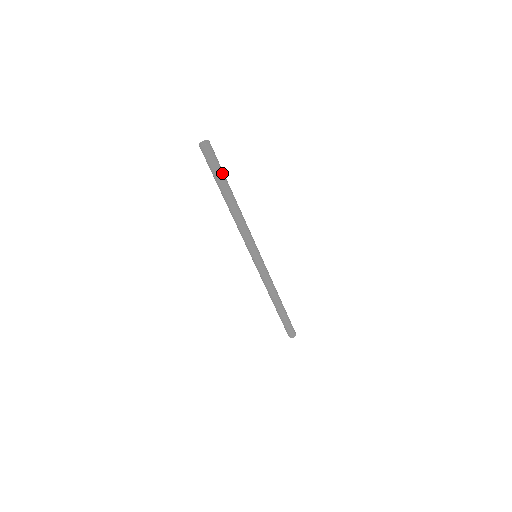
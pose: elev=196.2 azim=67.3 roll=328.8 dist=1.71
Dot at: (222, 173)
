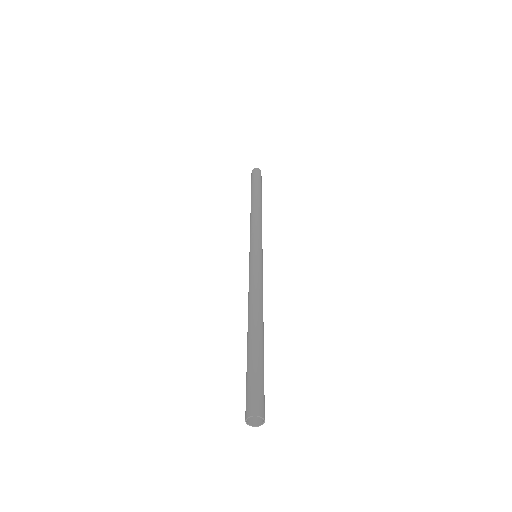
Dot at: (263, 371)
